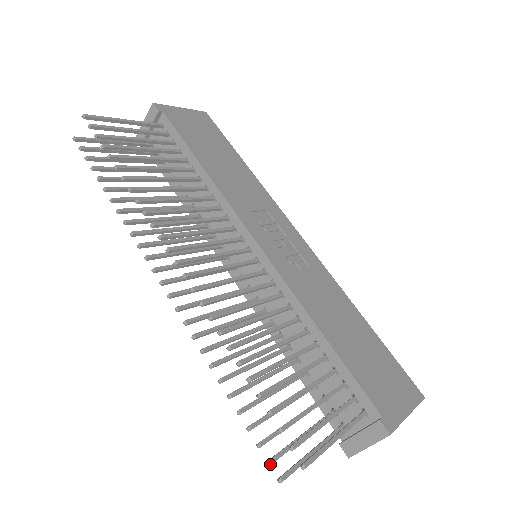
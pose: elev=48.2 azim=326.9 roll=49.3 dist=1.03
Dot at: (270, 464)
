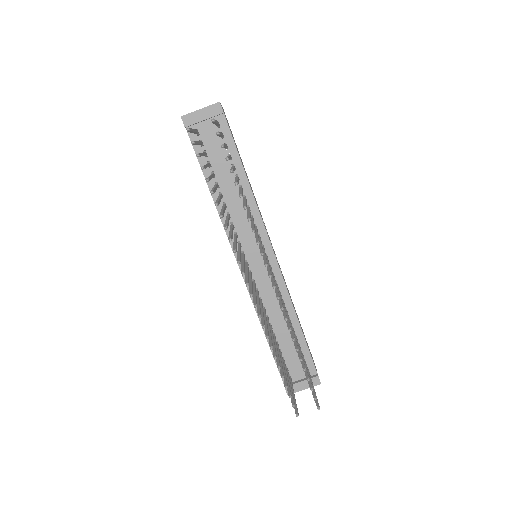
Dot at: occluded
